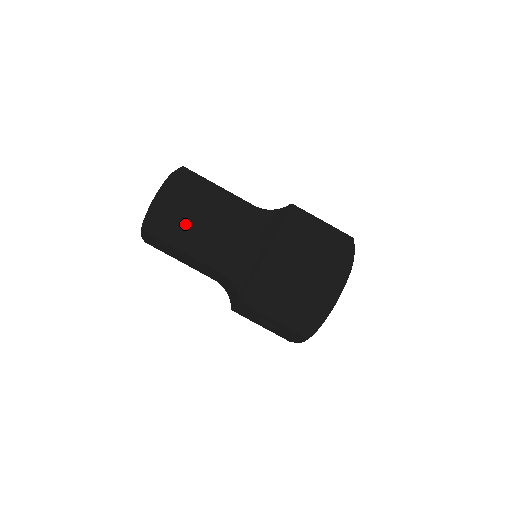
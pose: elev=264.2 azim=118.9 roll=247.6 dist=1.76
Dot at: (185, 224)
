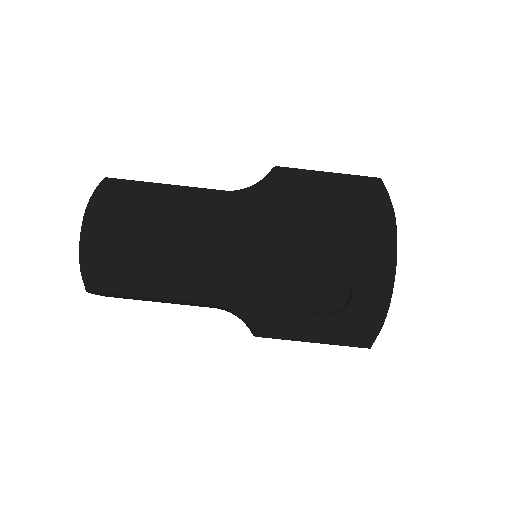
Dot at: (147, 202)
